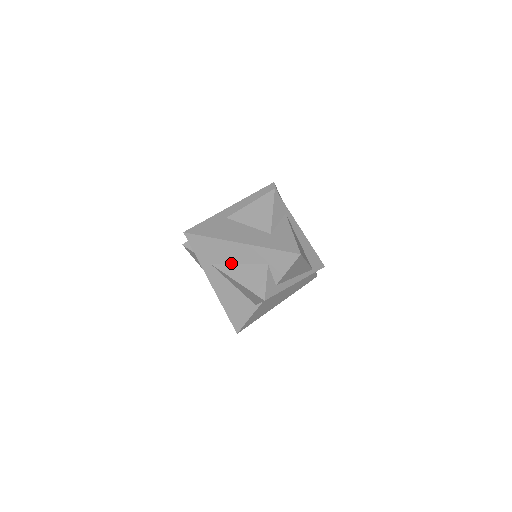
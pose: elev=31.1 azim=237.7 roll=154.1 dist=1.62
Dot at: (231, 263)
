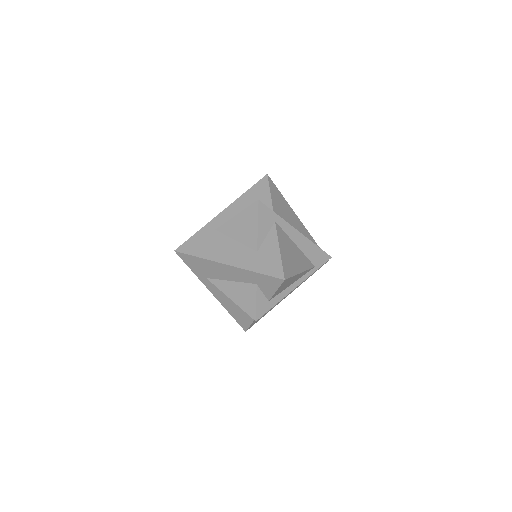
Dot at: (223, 279)
